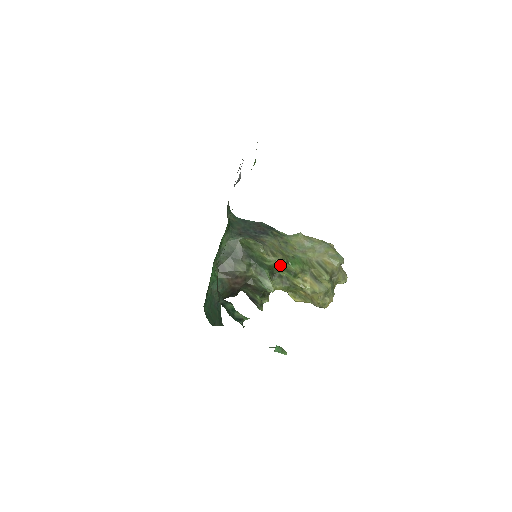
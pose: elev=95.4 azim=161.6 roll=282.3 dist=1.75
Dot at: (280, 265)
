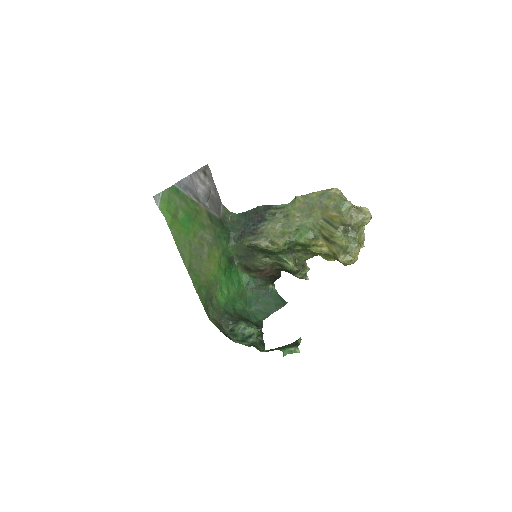
Dot at: (287, 246)
